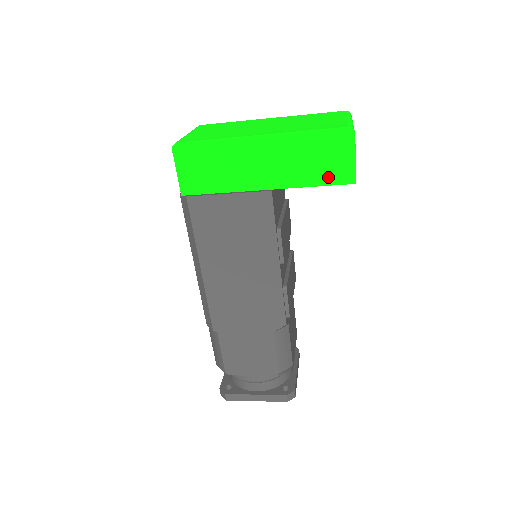
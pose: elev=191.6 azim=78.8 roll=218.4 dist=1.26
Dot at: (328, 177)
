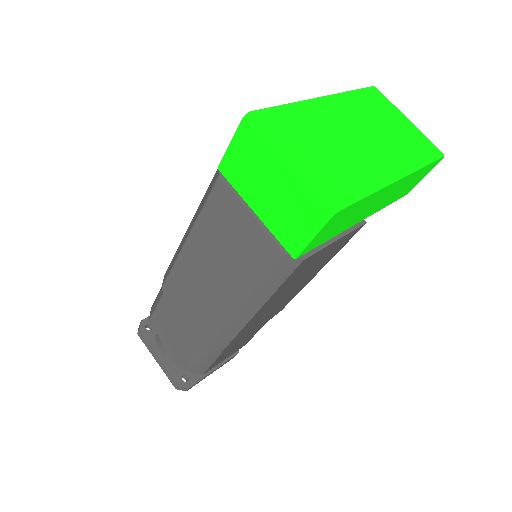
Dot at: (401, 195)
